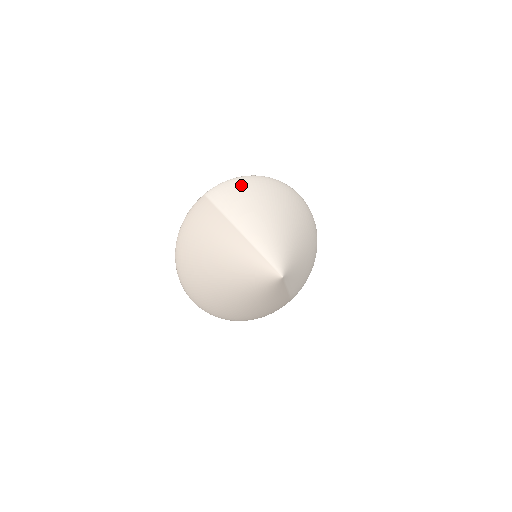
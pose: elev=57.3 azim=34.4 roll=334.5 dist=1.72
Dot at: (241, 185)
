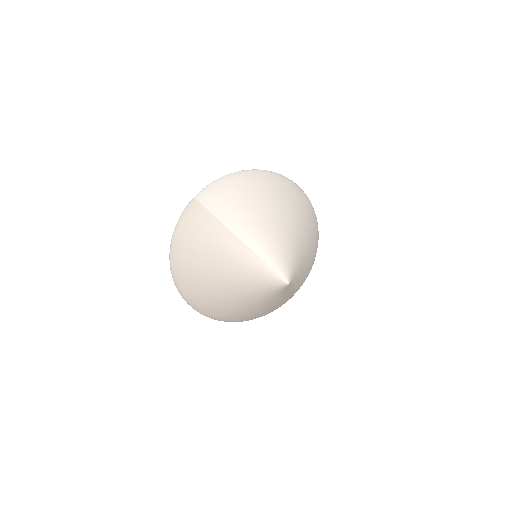
Dot at: (233, 183)
